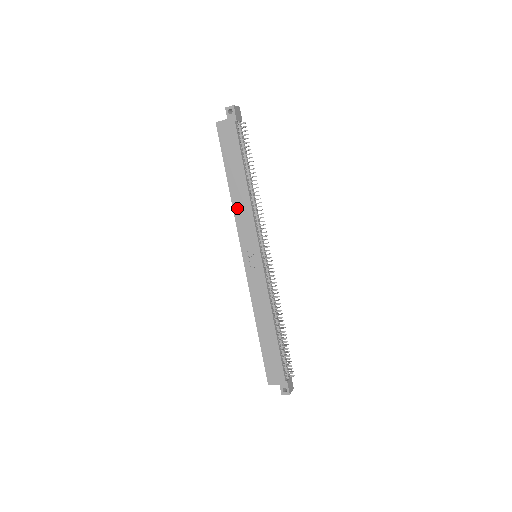
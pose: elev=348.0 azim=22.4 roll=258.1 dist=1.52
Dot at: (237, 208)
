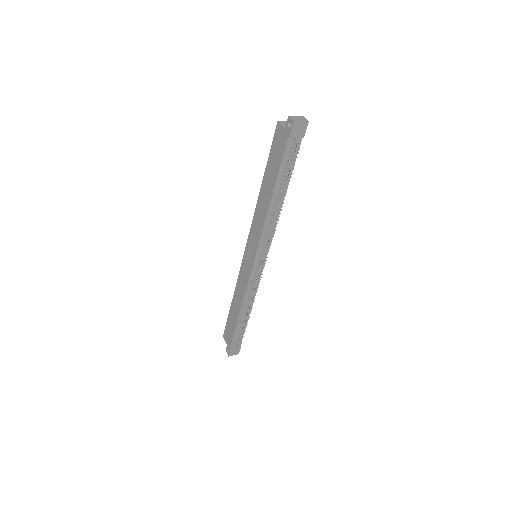
Dot at: (258, 210)
